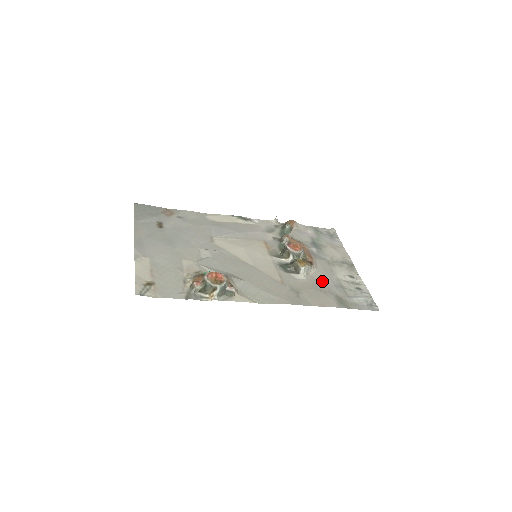
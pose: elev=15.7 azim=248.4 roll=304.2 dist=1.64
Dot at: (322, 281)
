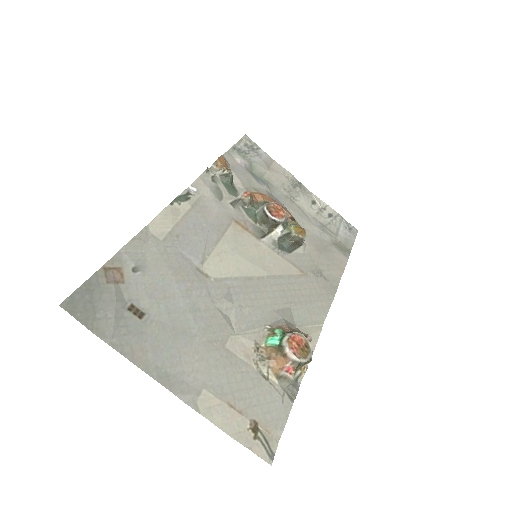
Dot at: (312, 234)
